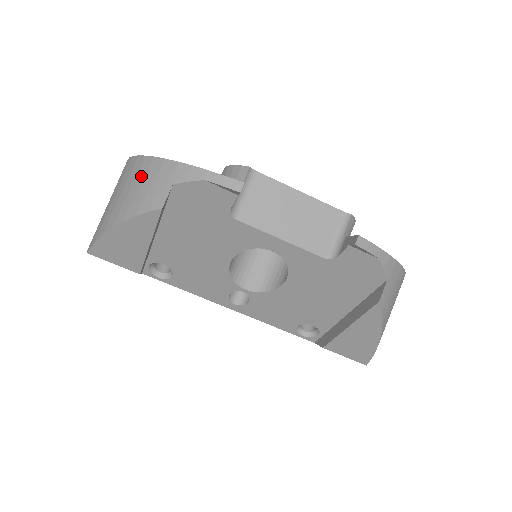
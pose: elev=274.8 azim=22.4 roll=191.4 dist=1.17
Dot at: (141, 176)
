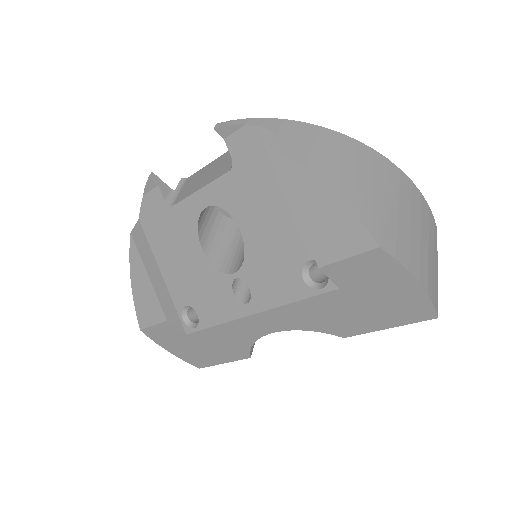
Dot at: occluded
